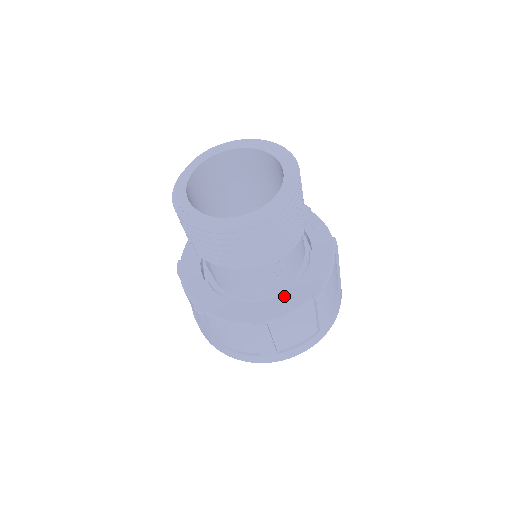
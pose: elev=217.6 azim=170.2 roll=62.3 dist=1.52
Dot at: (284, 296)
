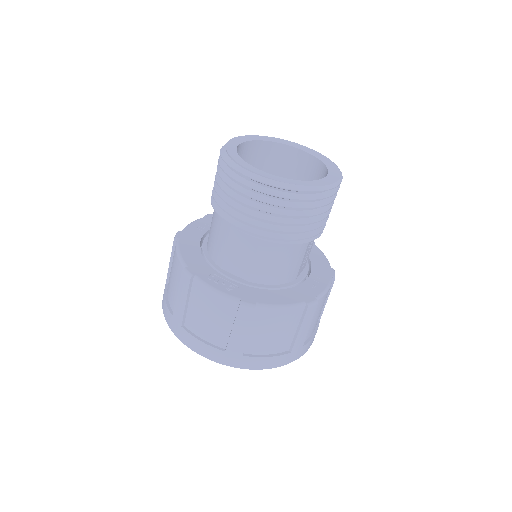
Dot at: (311, 278)
